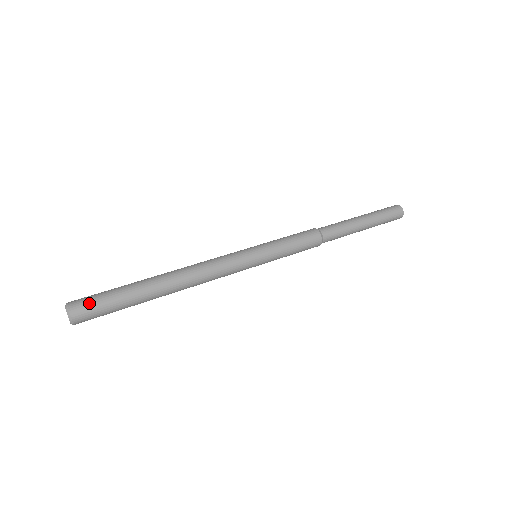
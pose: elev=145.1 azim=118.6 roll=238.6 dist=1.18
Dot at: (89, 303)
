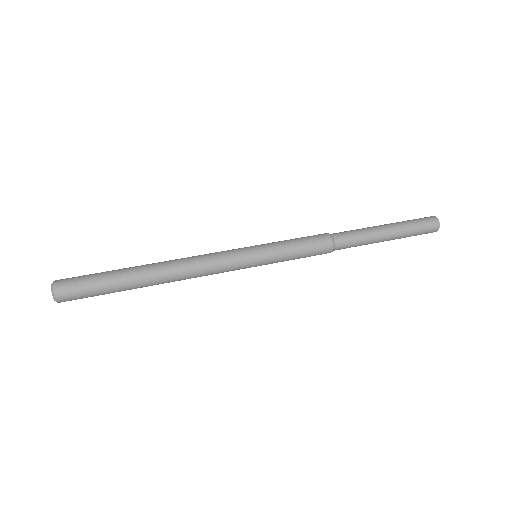
Dot at: (75, 294)
